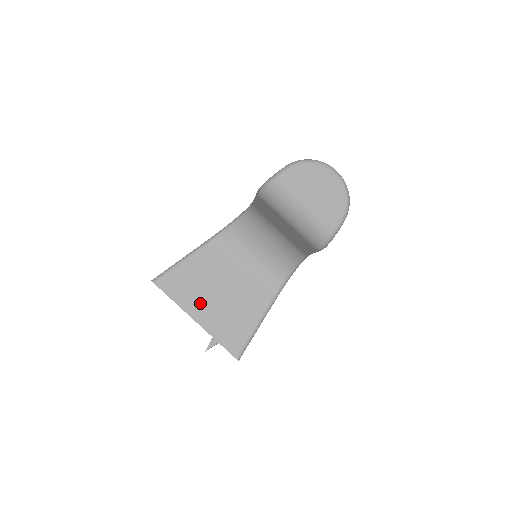
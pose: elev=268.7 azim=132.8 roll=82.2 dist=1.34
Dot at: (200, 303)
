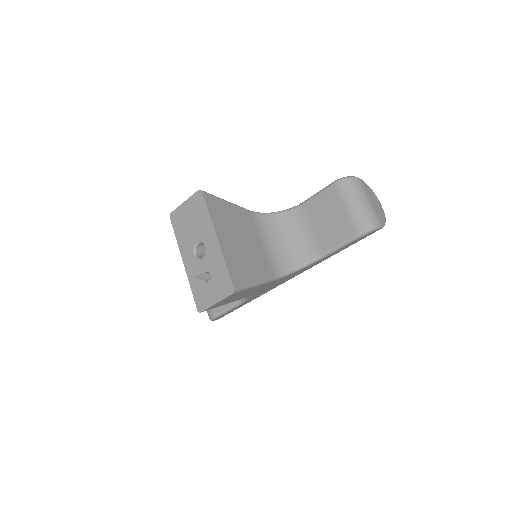
Dot at: (226, 232)
